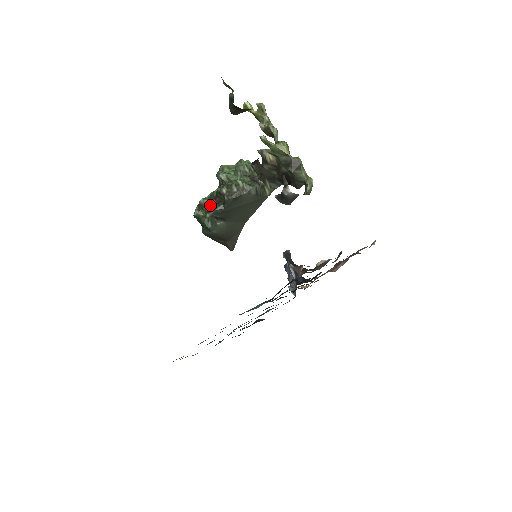
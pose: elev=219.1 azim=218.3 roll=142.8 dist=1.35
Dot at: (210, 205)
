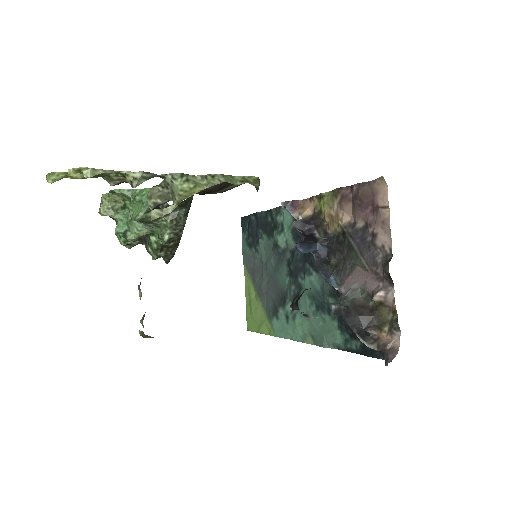
Dot at: (141, 243)
